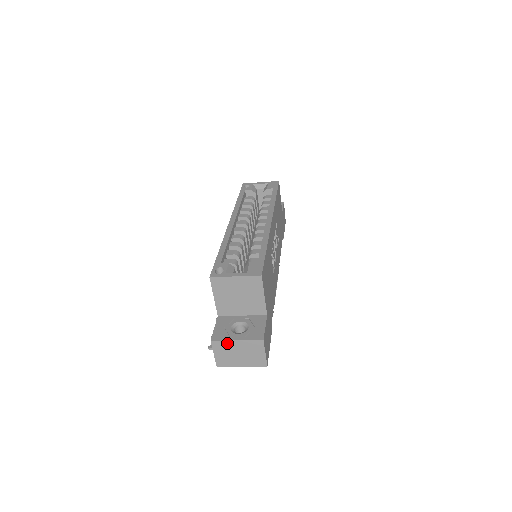
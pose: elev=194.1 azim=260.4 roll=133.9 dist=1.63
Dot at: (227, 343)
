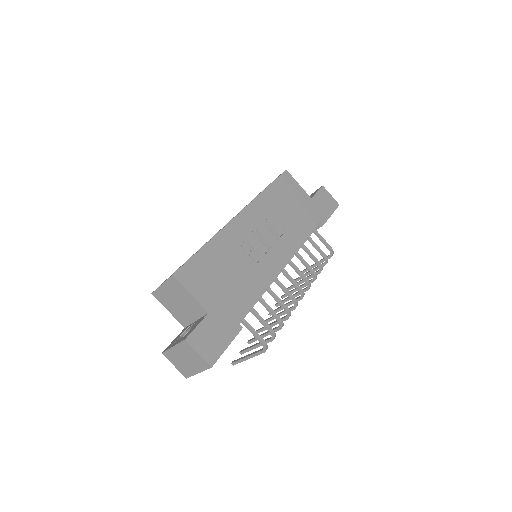
Dot at: (171, 352)
